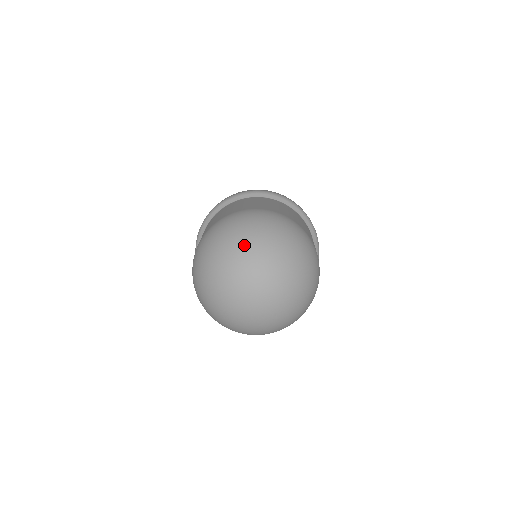
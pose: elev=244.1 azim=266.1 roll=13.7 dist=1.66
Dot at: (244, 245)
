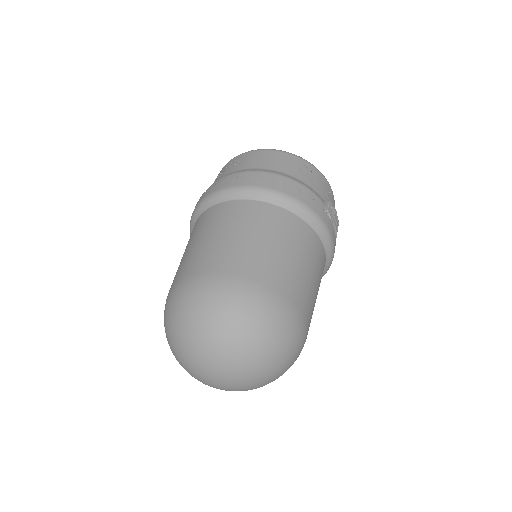
Dot at: (182, 346)
